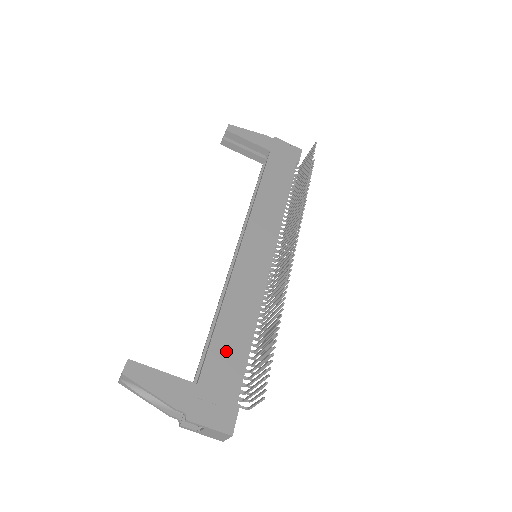
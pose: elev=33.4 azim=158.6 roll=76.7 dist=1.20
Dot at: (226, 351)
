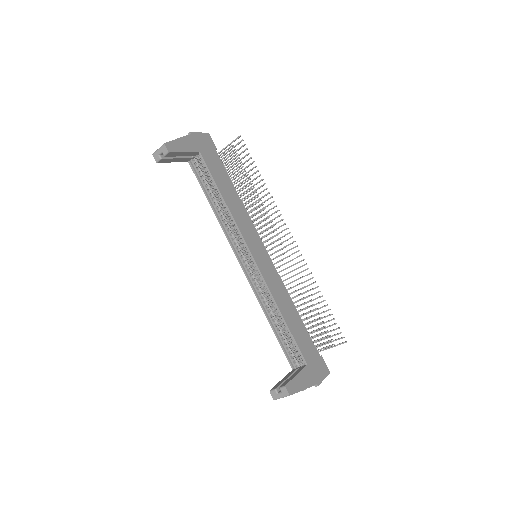
Dot at: (300, 334)
